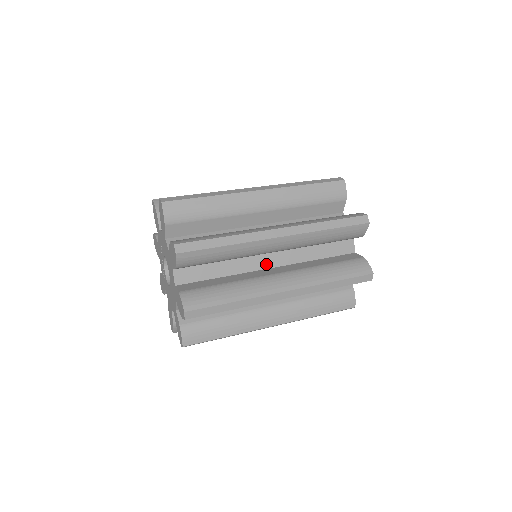
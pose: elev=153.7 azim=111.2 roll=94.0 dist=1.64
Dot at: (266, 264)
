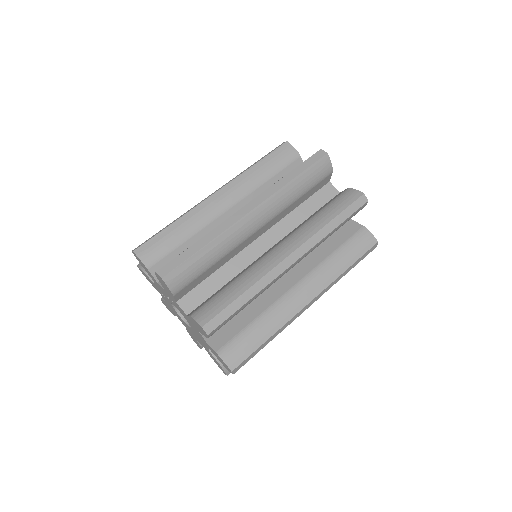
Dot at: occluded
